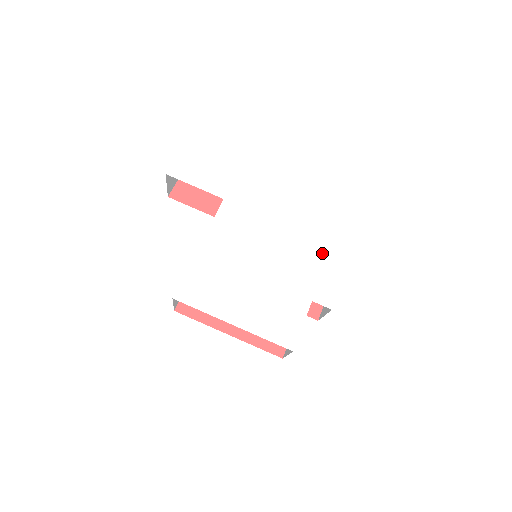
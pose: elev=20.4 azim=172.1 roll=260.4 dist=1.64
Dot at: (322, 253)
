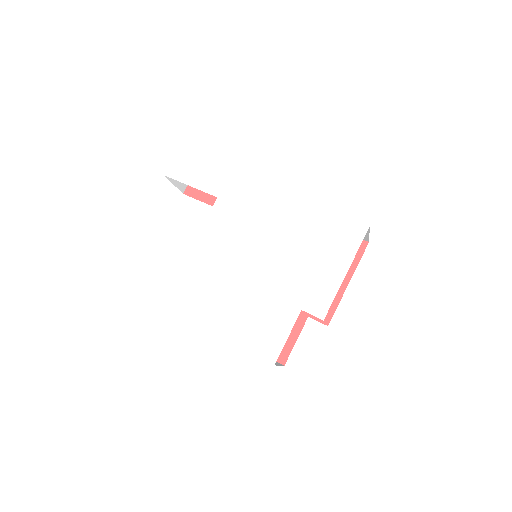
Dot at: (319, 254)
